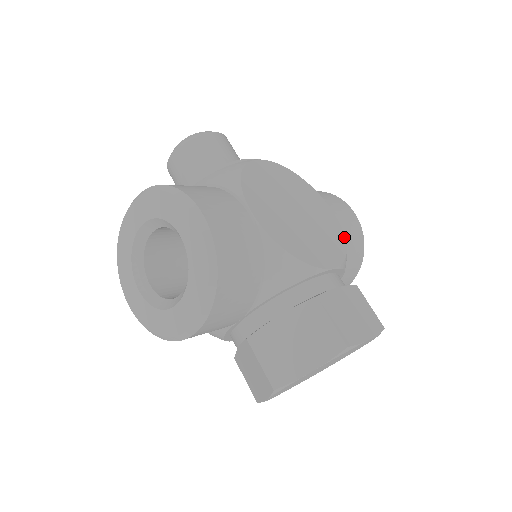
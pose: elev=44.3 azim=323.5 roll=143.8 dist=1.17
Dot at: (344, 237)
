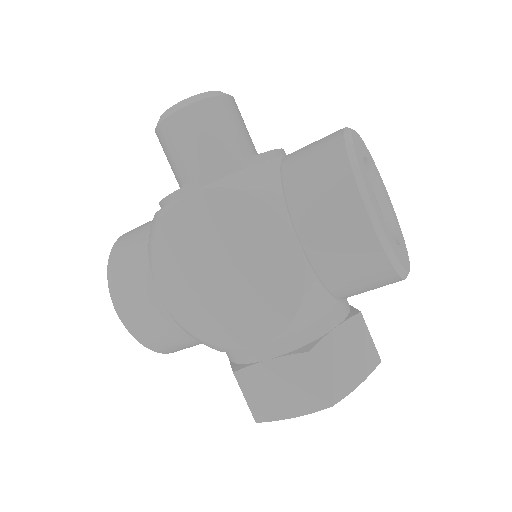
Dot at: (302, 290)
